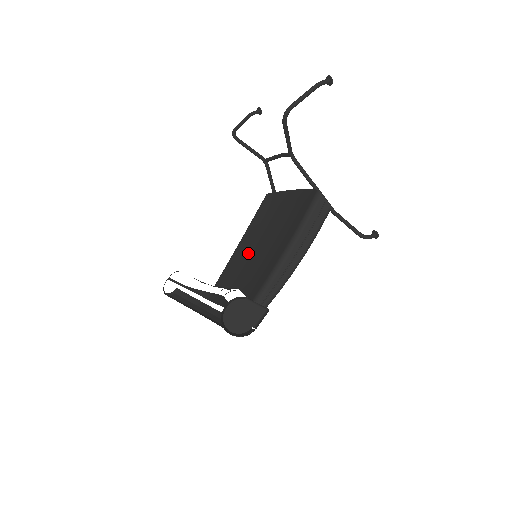
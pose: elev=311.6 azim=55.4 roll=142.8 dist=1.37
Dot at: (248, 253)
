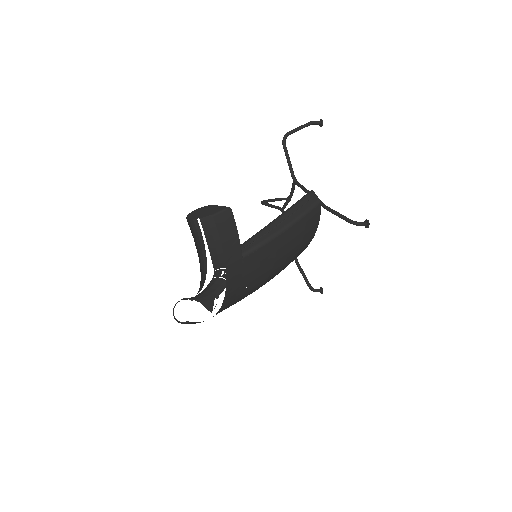
Dot at: occluded
